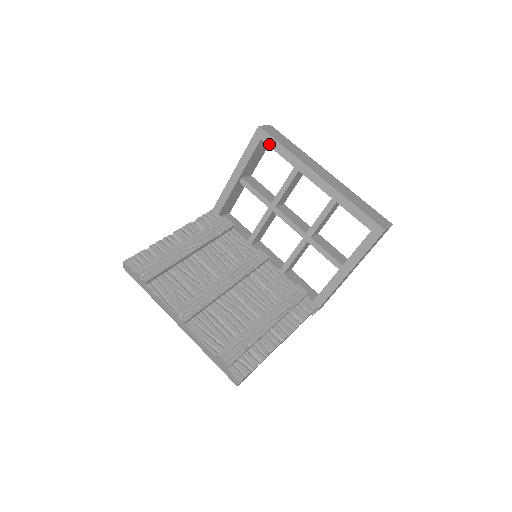
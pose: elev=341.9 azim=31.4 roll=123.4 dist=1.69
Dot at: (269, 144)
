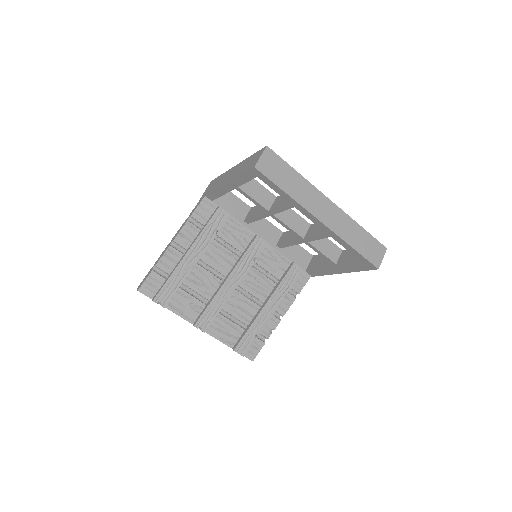
Dot at: (267, 184)
